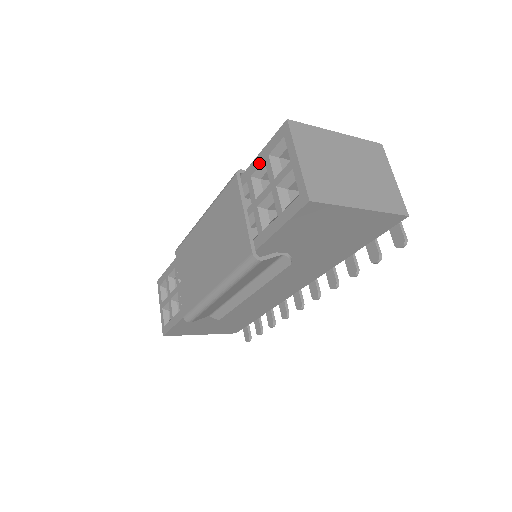
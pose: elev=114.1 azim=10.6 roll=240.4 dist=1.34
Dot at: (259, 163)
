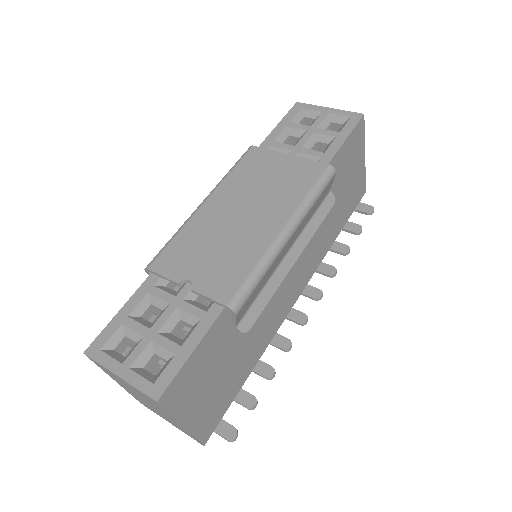
Dot at: (280, 130)
